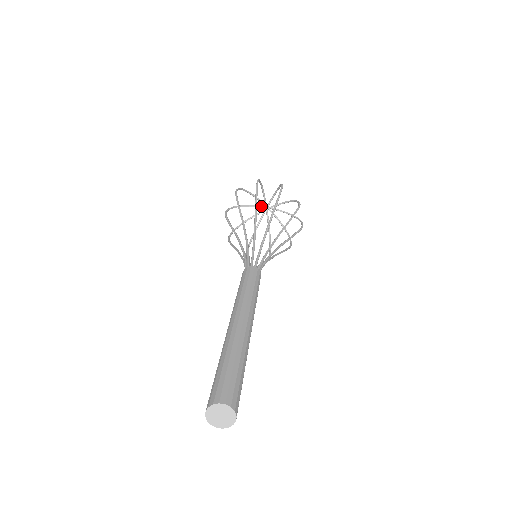
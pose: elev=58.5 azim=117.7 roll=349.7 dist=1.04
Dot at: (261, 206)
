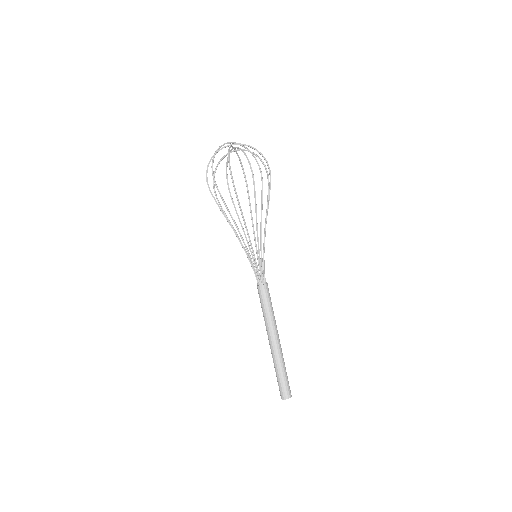
Dot at: (227, 146)
